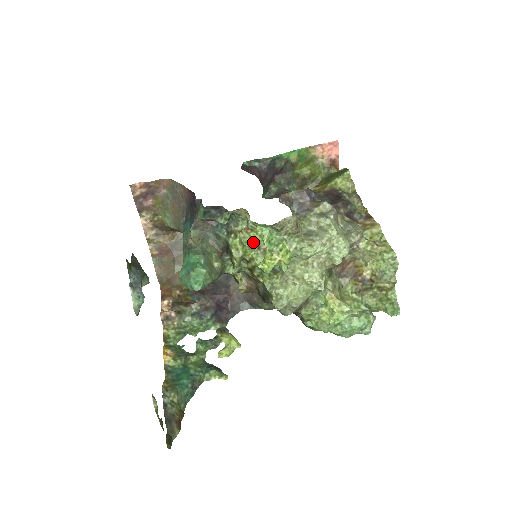
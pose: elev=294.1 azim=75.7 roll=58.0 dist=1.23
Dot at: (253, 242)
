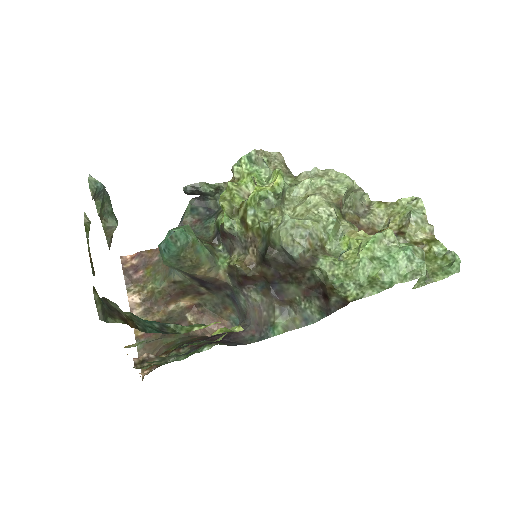
Dot at: (241, 186)
